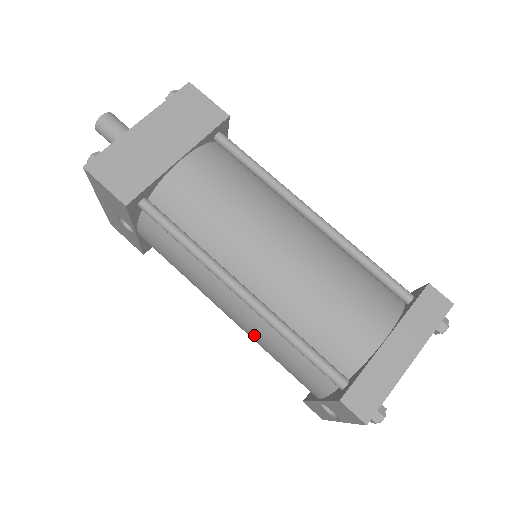
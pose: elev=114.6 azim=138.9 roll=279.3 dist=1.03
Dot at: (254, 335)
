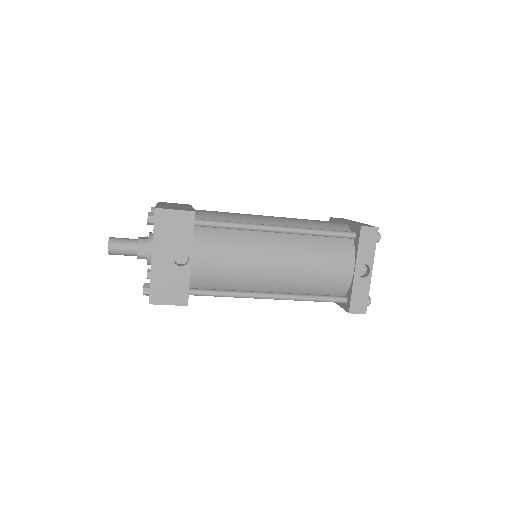
Dot at: (300, 260)
